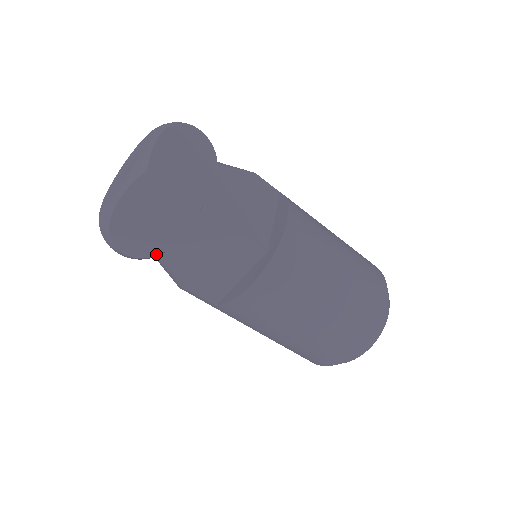
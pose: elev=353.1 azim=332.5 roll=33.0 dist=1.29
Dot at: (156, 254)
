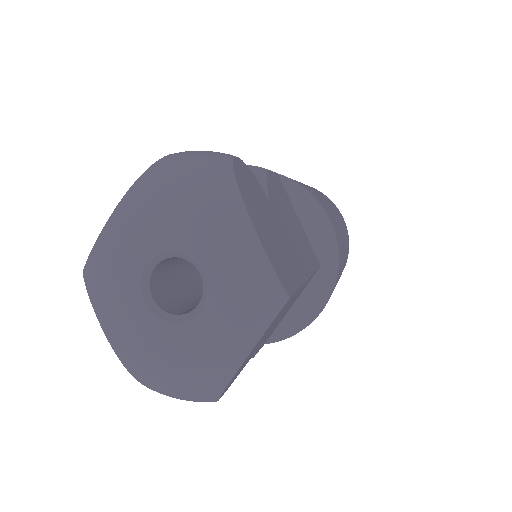
Dot at: occluded
